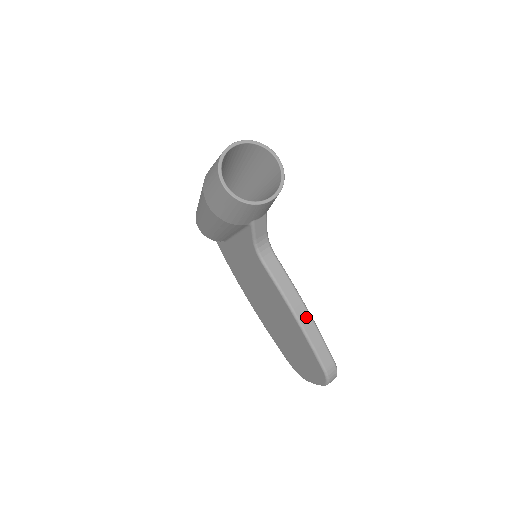
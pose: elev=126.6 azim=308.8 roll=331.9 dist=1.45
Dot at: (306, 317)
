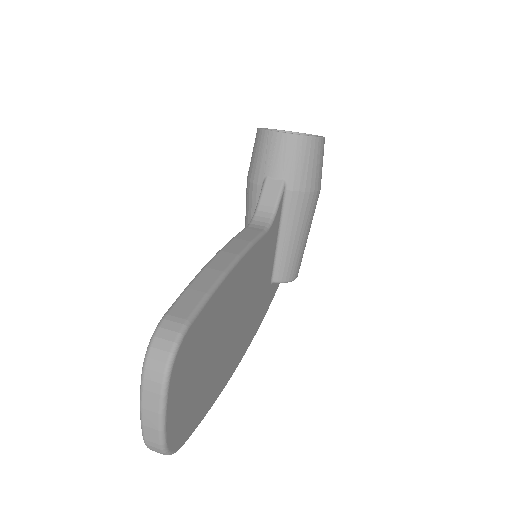
Dot at: (223, 263)
